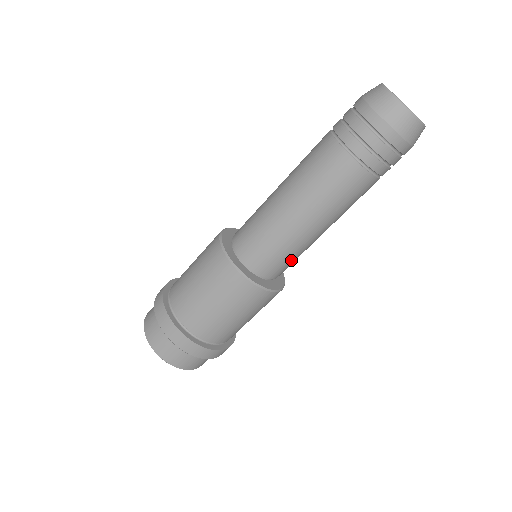
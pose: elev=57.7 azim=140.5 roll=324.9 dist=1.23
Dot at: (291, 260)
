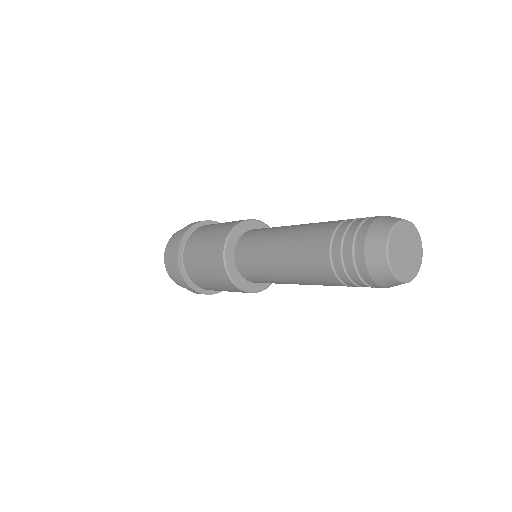
Dot at: occluded
